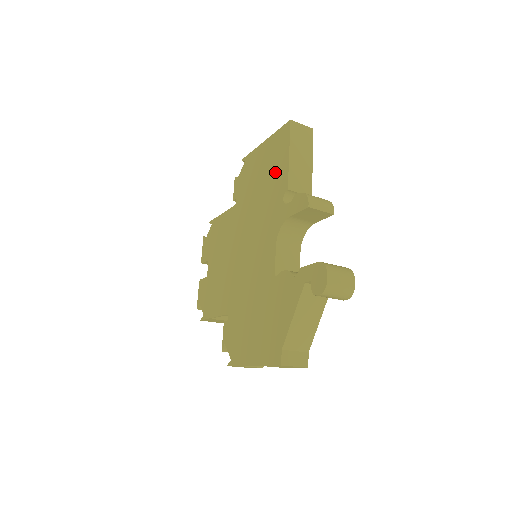
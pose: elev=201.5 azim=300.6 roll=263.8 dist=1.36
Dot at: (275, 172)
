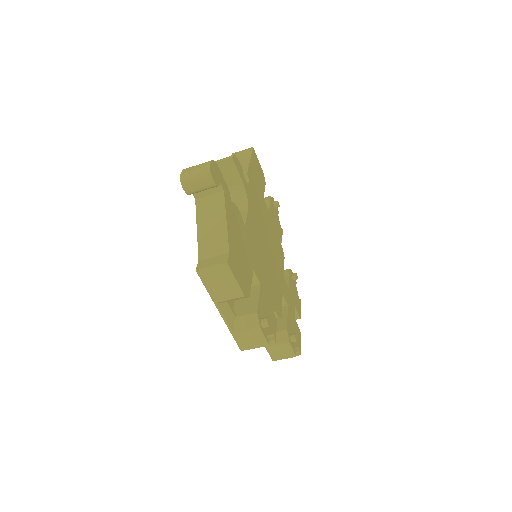
Dot at: occluded
